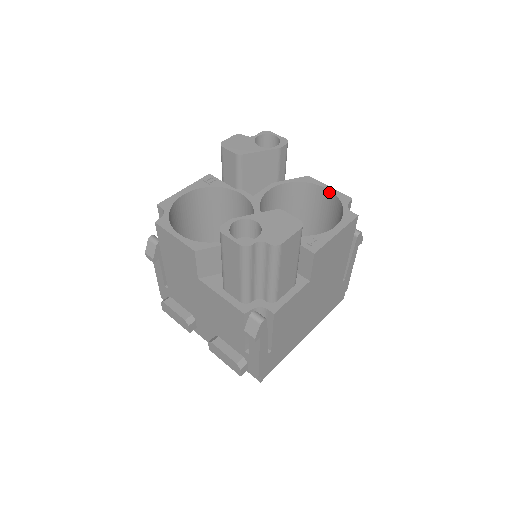
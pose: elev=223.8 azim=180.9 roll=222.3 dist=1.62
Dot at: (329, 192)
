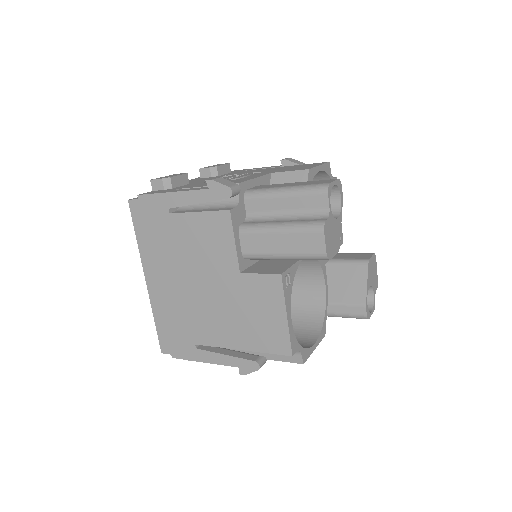
Dot at: occluded
